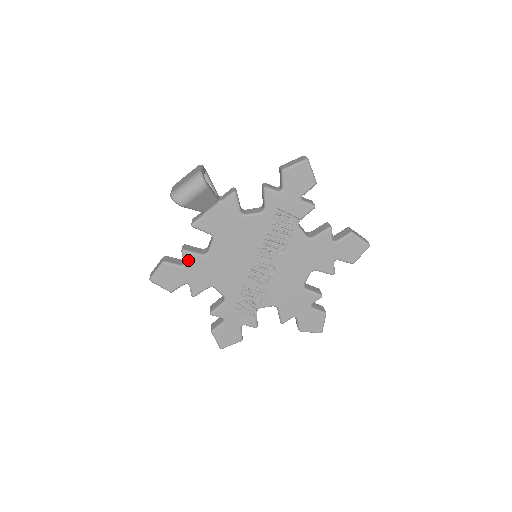
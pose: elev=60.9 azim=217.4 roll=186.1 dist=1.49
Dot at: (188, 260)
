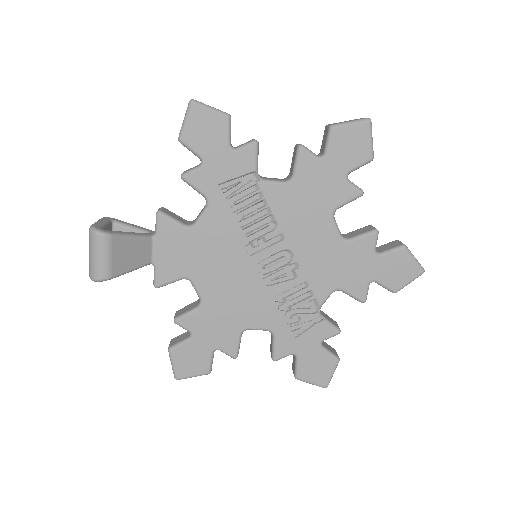
Dot at: (189, 326)
